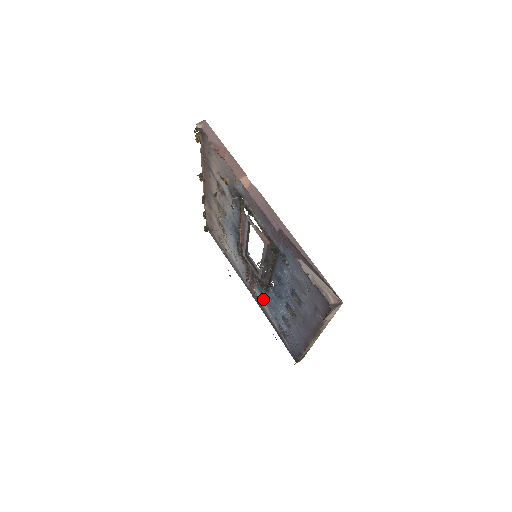
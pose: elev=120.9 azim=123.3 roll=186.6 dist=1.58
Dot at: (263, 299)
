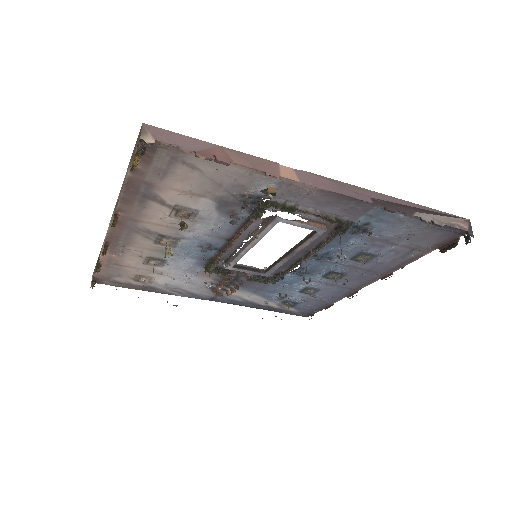
Dot at: (252, 293)
